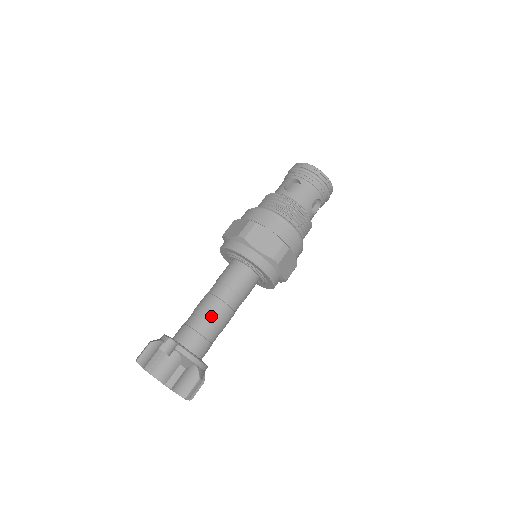
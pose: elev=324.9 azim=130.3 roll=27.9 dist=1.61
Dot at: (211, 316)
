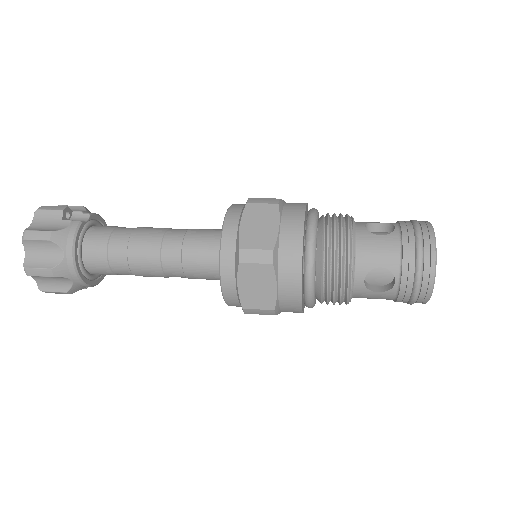
Dot at: (136, 240)
